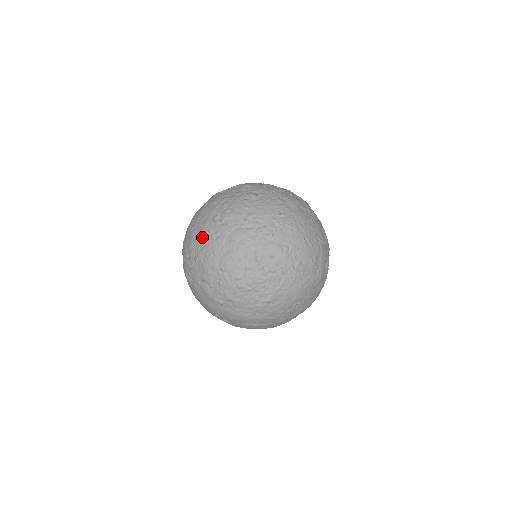
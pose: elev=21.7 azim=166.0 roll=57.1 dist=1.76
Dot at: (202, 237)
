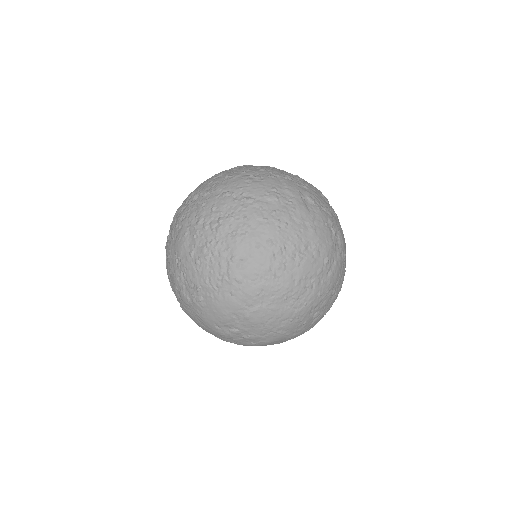
Dot at: occluded
